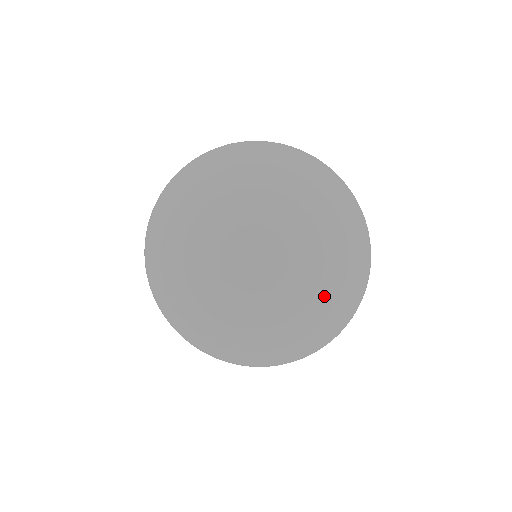
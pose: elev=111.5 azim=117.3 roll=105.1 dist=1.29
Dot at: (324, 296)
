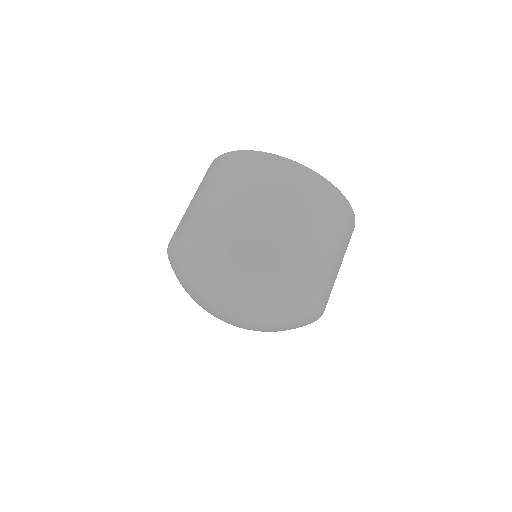
Dot at: occluded
